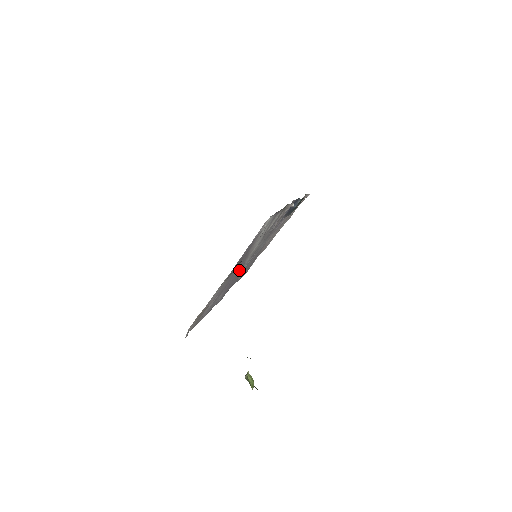
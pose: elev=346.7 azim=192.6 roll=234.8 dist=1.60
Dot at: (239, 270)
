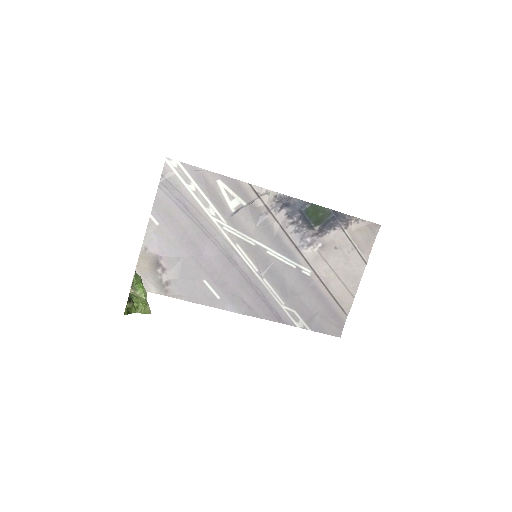
Dot at: (221, 257)
